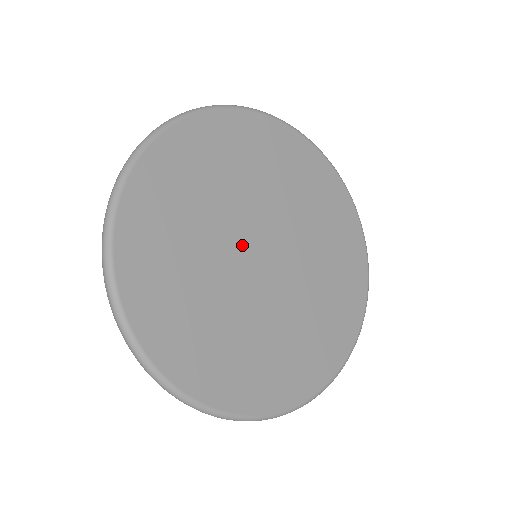
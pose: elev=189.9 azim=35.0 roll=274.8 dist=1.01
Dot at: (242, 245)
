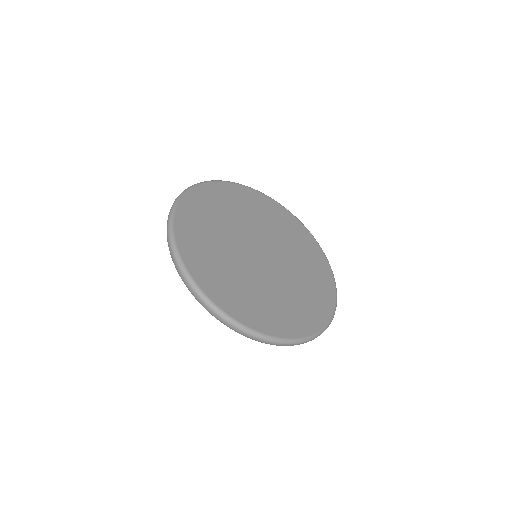
Dot at: (246, 246)
